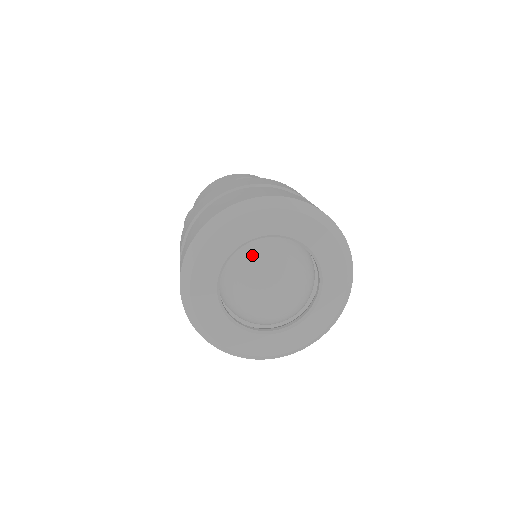
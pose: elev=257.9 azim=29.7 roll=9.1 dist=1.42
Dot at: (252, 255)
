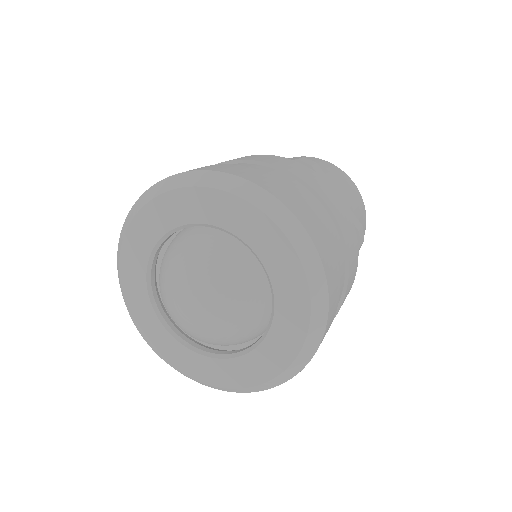
Dot at: (201, 243)
